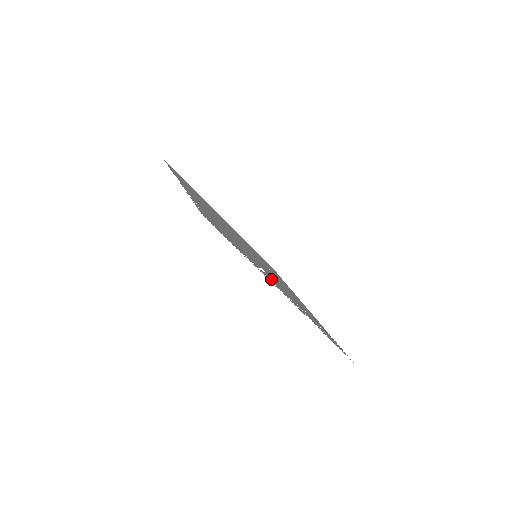
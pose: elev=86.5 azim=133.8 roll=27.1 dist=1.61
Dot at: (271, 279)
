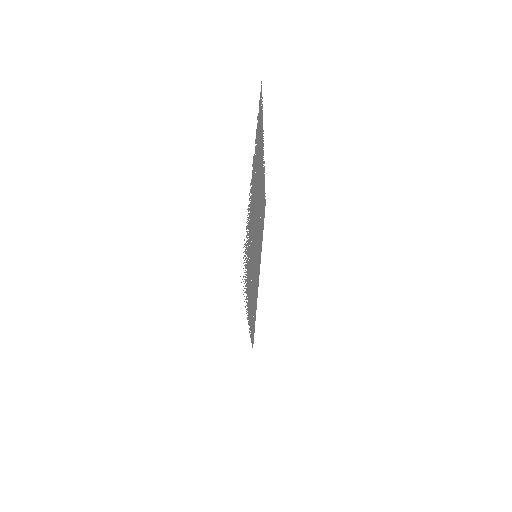
Dot at: occluded
